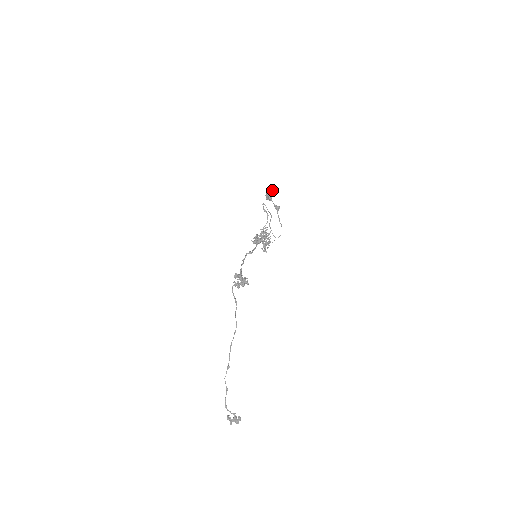
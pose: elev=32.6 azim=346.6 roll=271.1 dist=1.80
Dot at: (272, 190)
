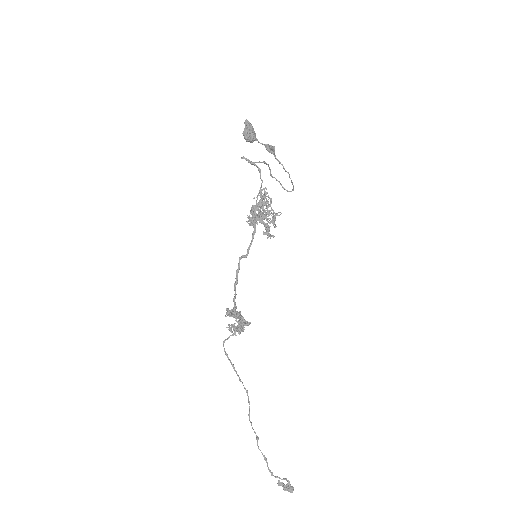
Dot at: (250, 124)
